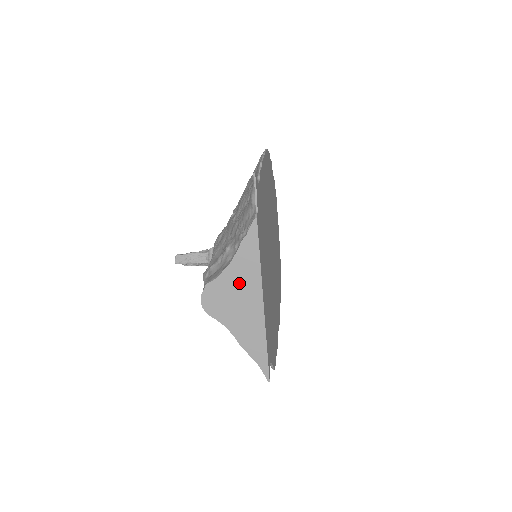
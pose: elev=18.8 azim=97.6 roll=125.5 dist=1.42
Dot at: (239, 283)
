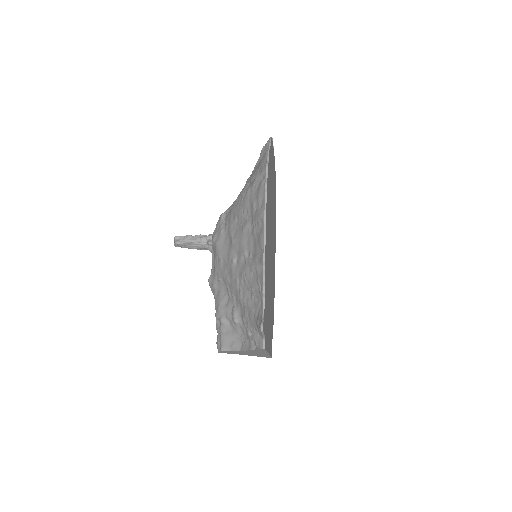
Dot at: (249, 352)
